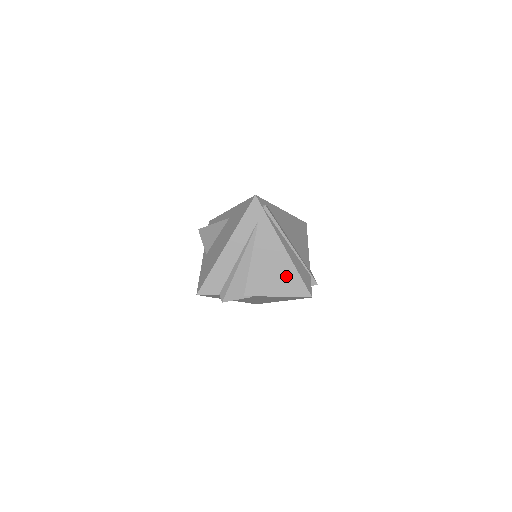
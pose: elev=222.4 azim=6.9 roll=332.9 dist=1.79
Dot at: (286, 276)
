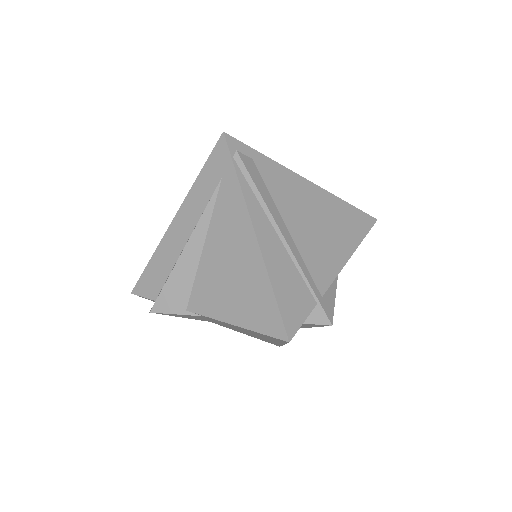
Dot at: (251, 288)
